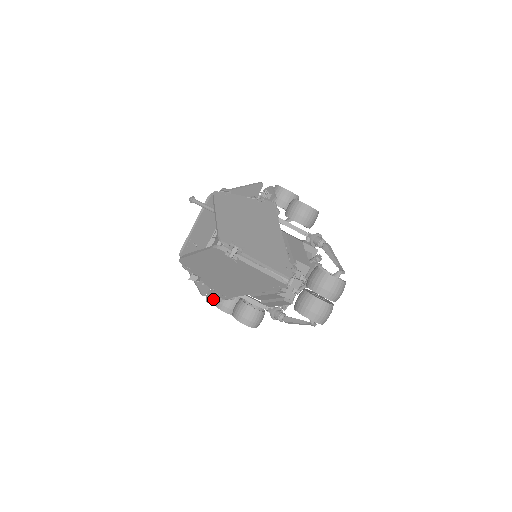
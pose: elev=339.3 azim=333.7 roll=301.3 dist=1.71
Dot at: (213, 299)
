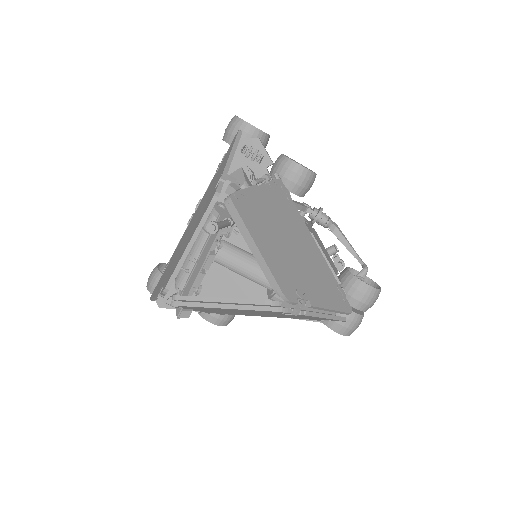
Dot at: occluded
